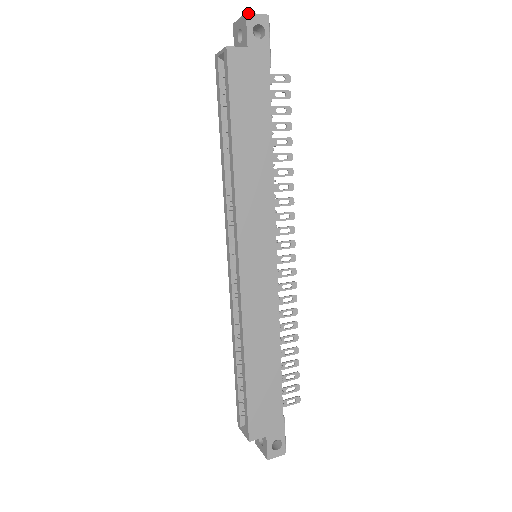
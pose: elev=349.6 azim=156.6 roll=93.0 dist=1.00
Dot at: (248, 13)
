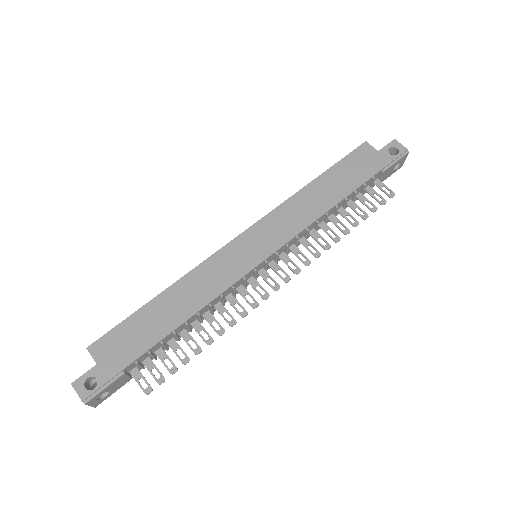
Dot at: (396, 140)
